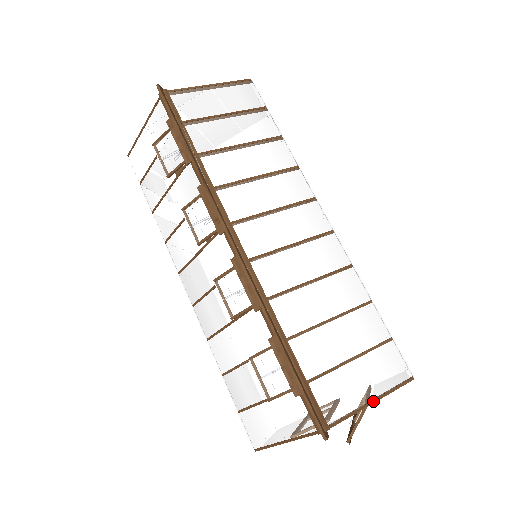
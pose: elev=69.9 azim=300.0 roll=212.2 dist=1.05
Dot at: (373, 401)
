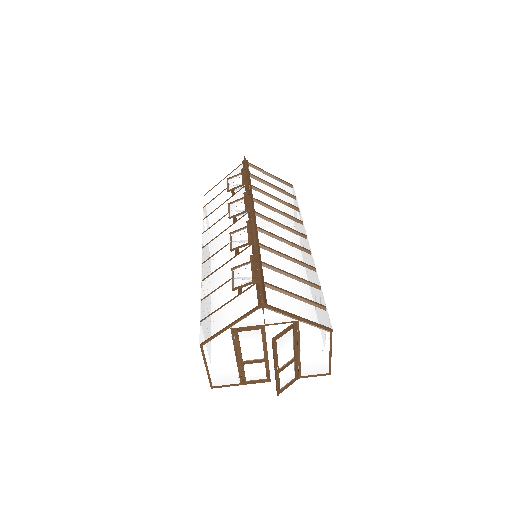
Dot at: (300, 317)
